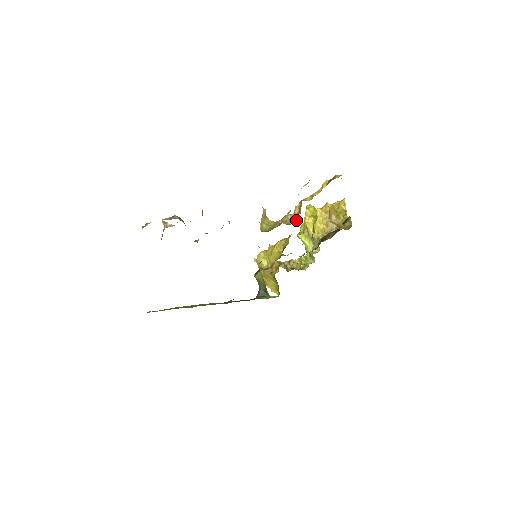
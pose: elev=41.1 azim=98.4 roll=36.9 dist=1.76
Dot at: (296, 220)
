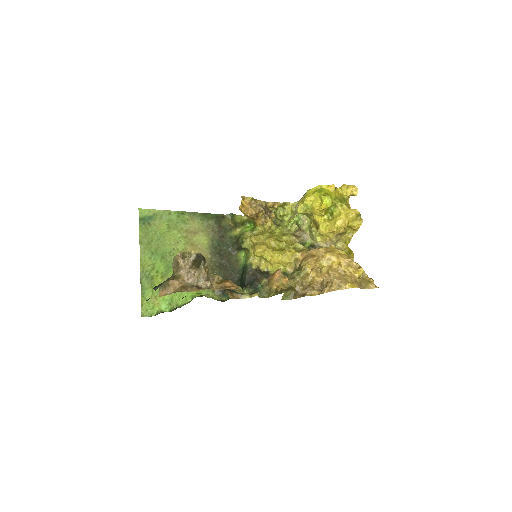
Dot at: (313, 277)
